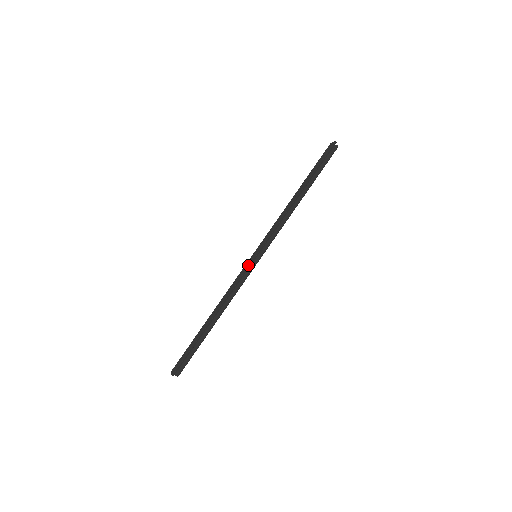
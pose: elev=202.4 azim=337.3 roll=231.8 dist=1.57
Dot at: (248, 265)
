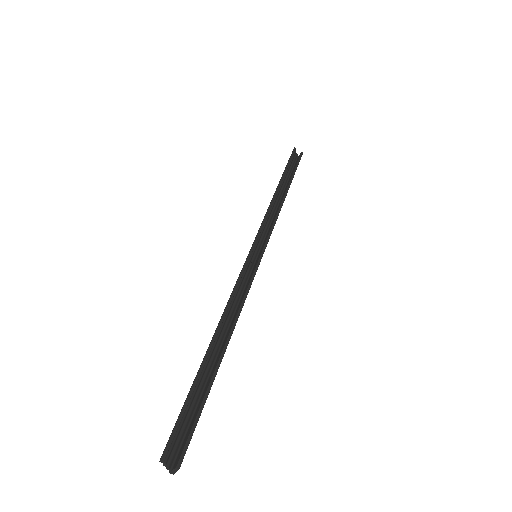
Dot at: occluded
